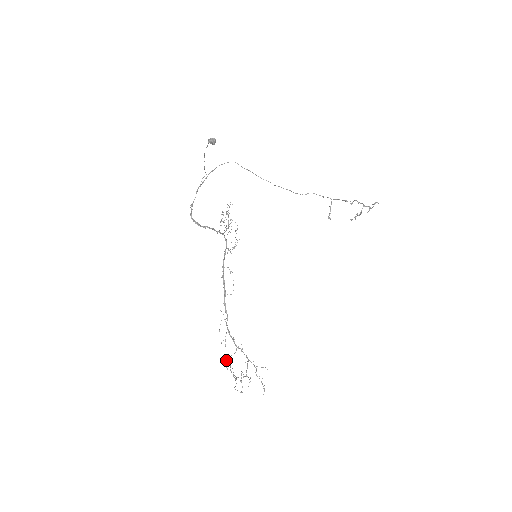
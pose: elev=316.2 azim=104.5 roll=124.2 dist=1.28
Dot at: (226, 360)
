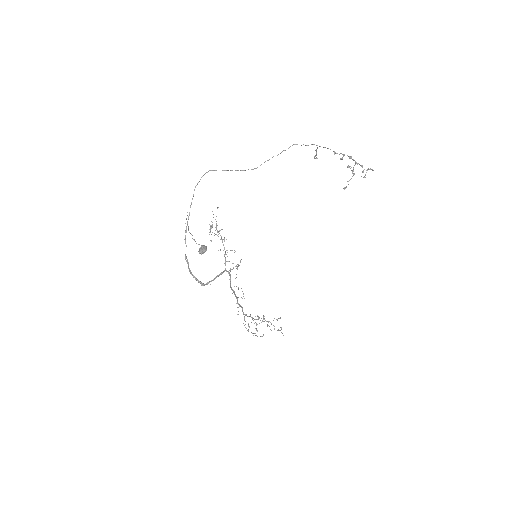
Dot at: occluded
